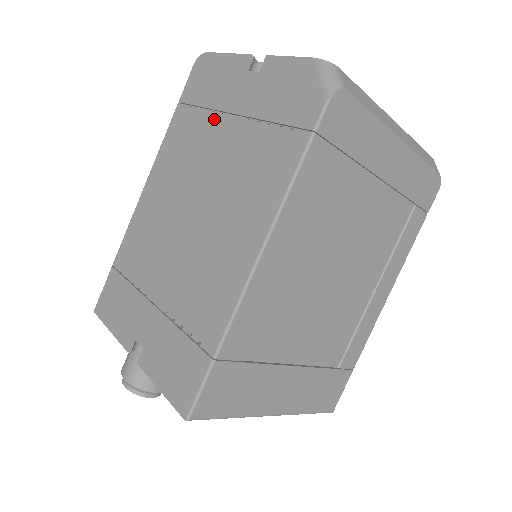
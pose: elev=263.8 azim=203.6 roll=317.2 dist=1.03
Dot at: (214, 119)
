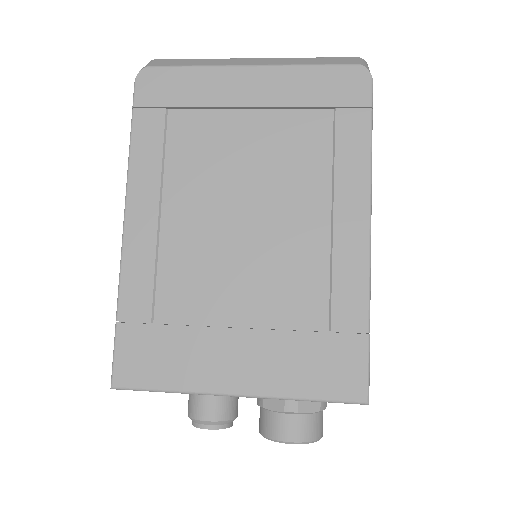
Dot at: occluded
